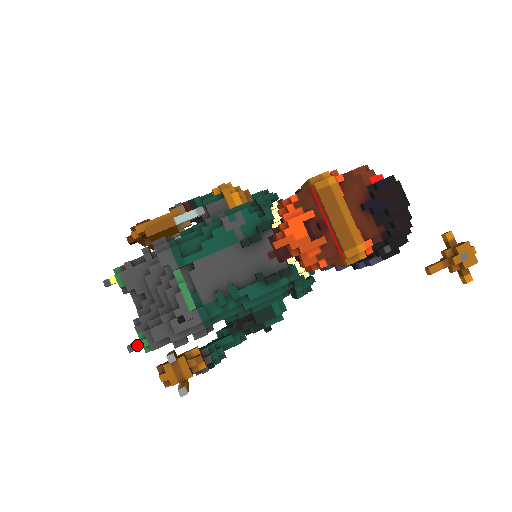
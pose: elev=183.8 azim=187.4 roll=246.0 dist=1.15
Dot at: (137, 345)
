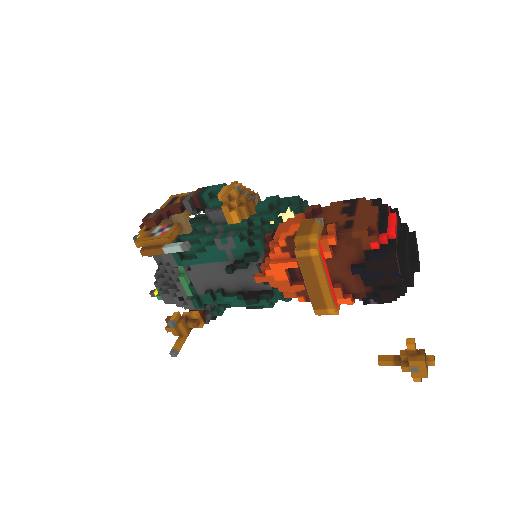
Dot at: (156, 294)
